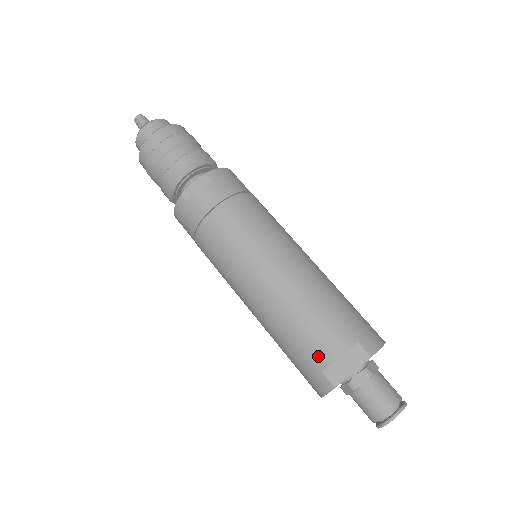
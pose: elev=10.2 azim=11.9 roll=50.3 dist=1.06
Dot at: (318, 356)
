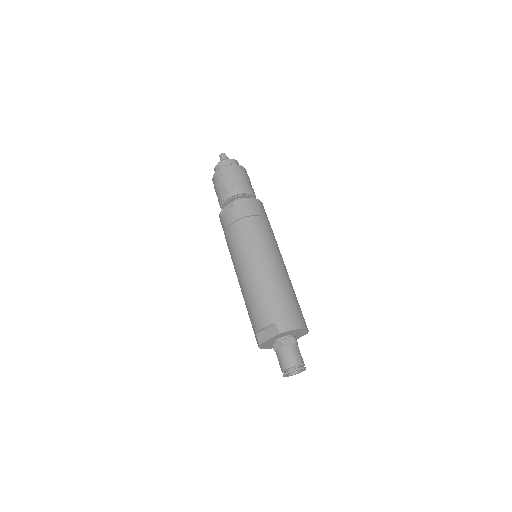
Dot at: (255, 324)
